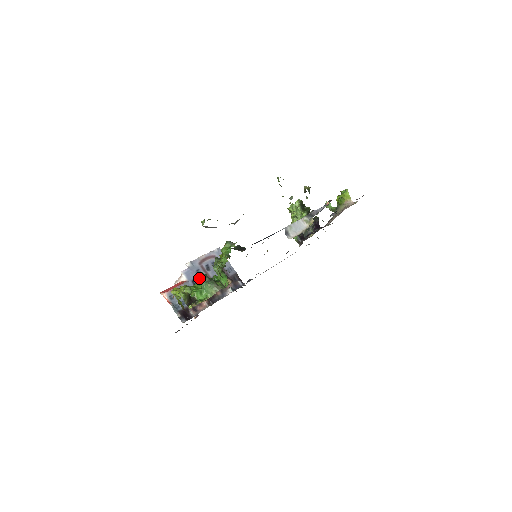
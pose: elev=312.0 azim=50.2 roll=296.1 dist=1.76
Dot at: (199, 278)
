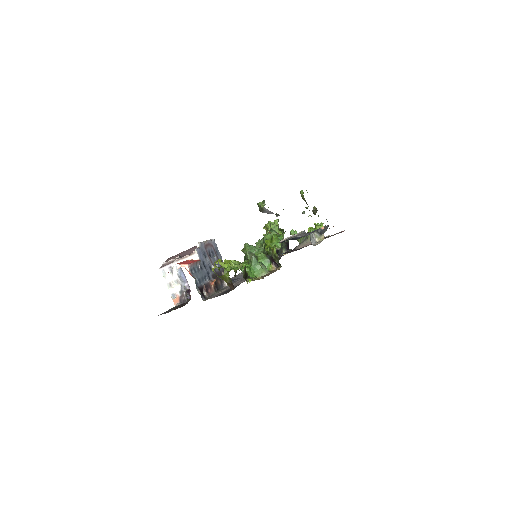
Dot at: (252, 255)
